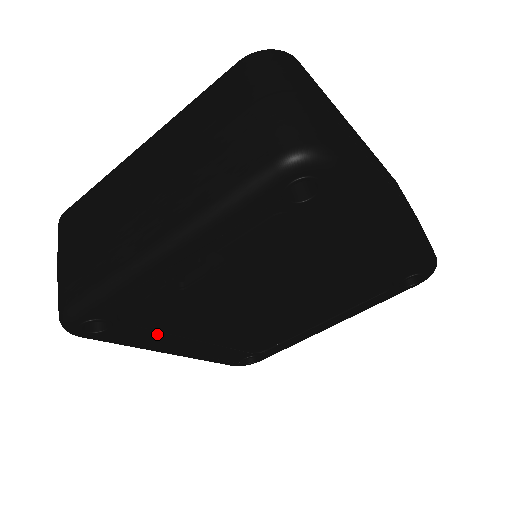
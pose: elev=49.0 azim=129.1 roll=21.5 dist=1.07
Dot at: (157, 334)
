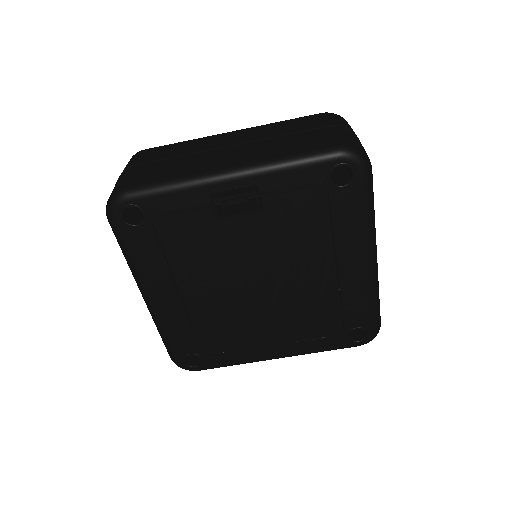
Dot at: (161, 262)
